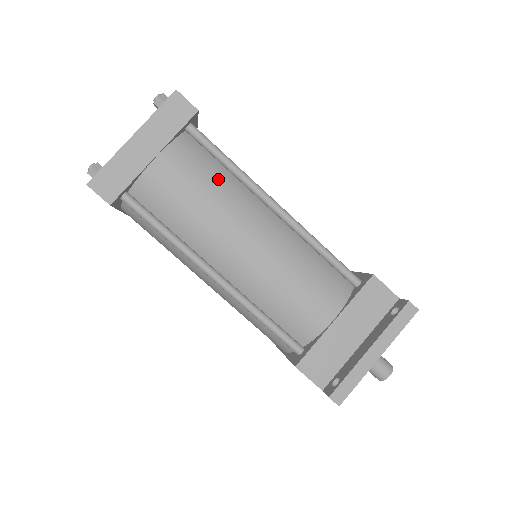
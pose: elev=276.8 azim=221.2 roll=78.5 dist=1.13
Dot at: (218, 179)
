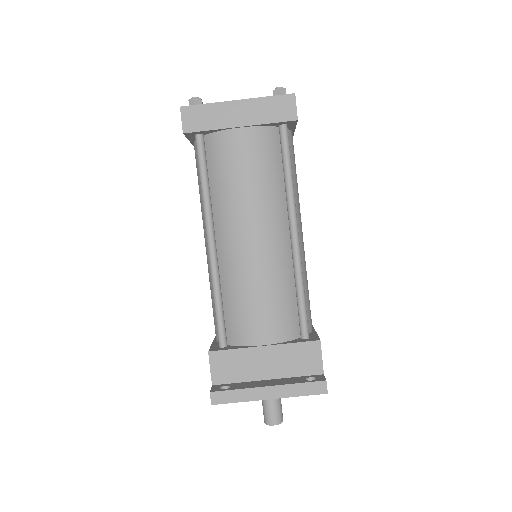
Dot at: (271, 178)
